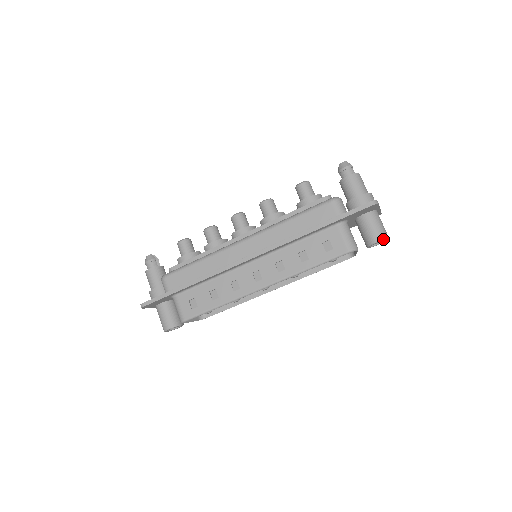
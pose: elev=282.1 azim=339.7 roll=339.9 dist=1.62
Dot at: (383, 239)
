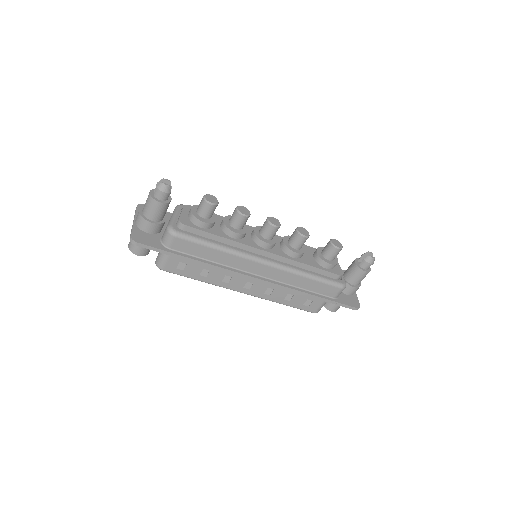
Dot at: (335, 311)
